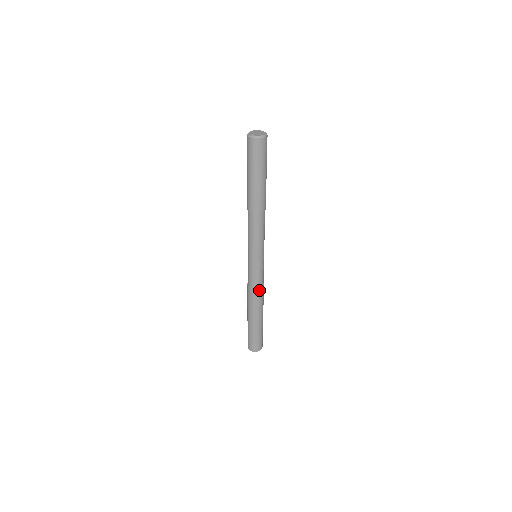
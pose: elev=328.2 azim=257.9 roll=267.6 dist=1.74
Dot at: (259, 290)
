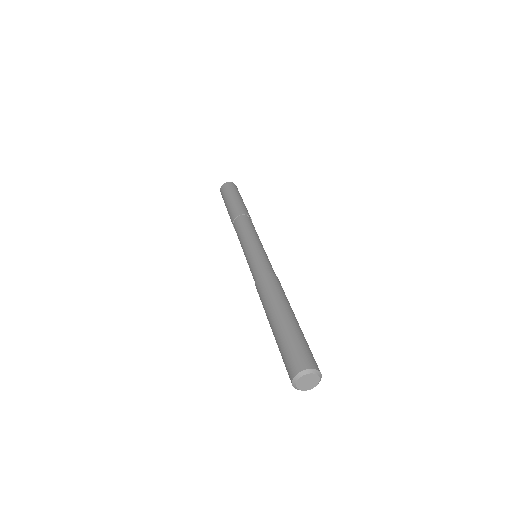
Dot at: (272, 275)
